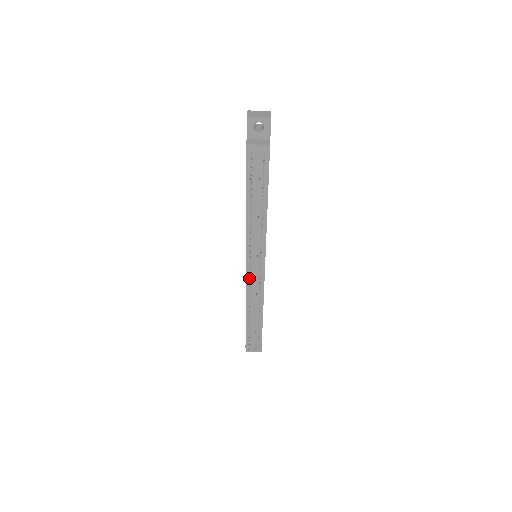
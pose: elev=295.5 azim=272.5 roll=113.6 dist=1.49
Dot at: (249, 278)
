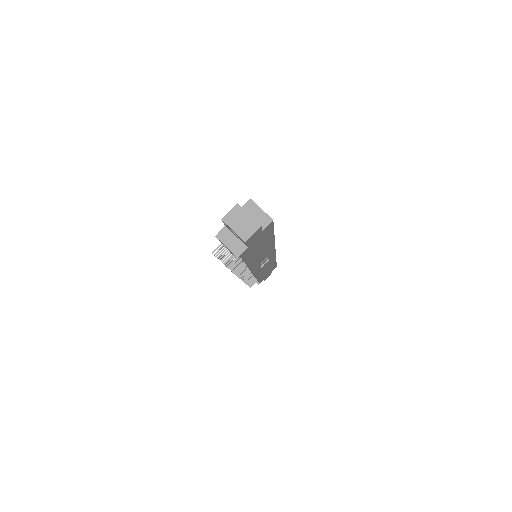
Dot at: occluded
